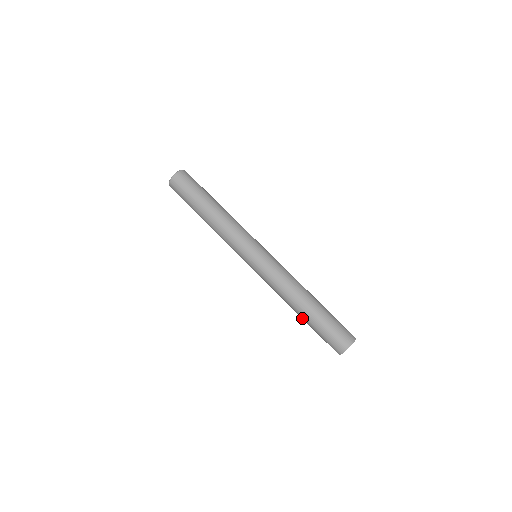
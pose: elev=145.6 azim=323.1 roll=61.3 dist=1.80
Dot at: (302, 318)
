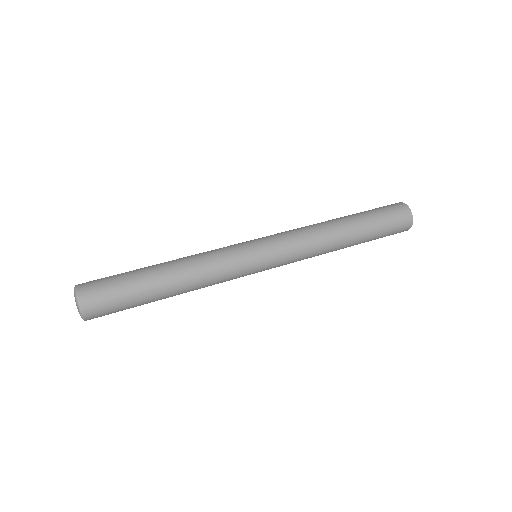
Dot at: (357, 241)
